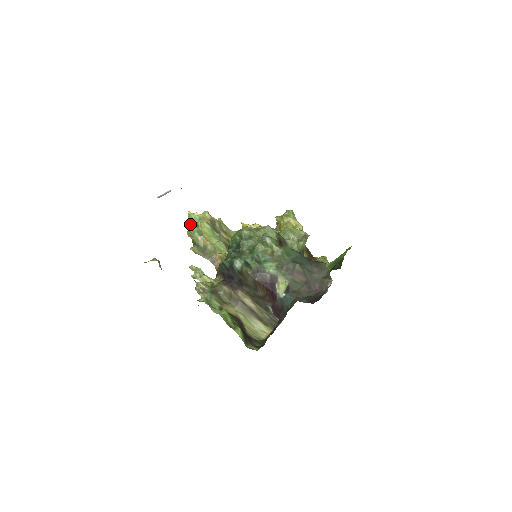
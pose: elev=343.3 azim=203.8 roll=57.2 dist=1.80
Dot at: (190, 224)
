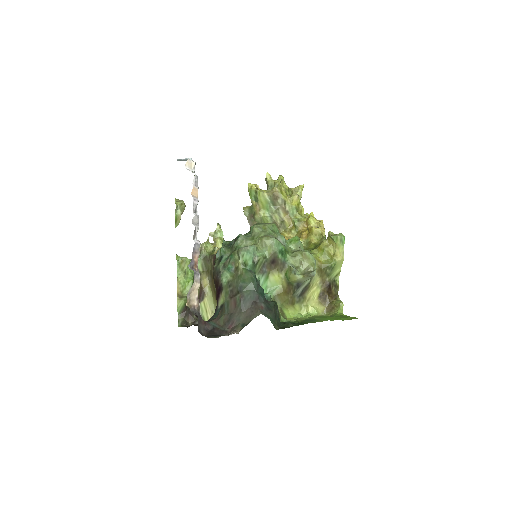
Dot at: (250, 187)
